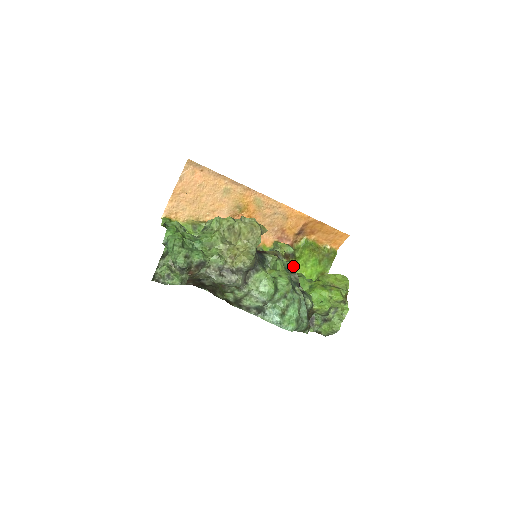
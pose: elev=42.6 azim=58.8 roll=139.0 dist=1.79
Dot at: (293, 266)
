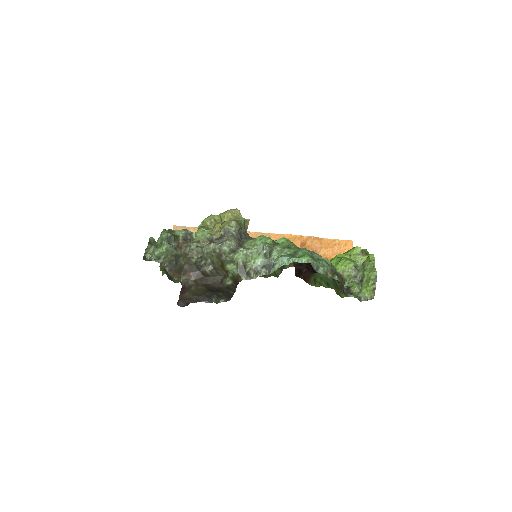
Dot at: occluded
